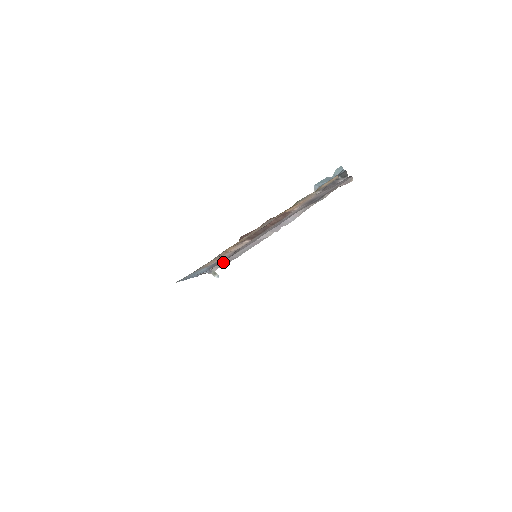
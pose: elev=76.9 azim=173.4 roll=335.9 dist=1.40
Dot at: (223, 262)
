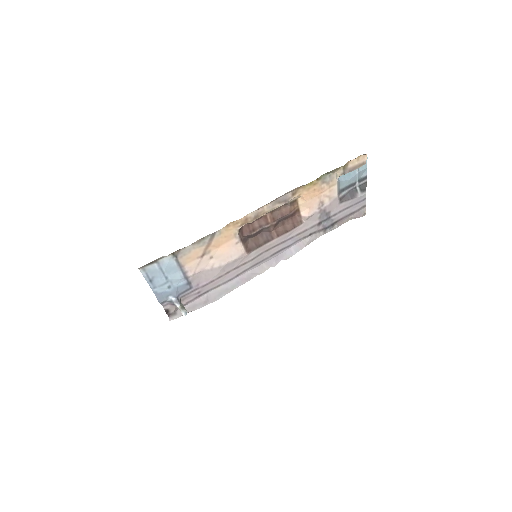
Dot at: (195, 301)
